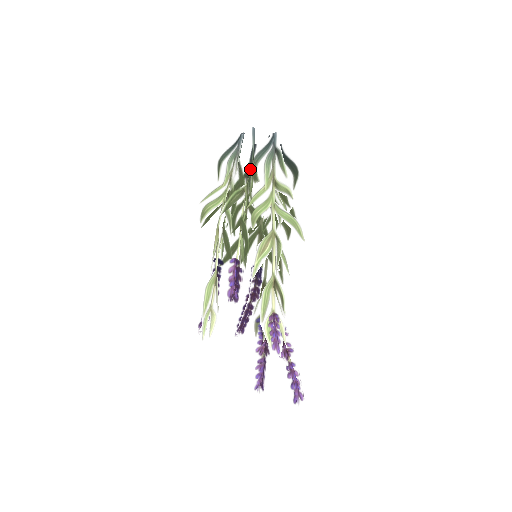
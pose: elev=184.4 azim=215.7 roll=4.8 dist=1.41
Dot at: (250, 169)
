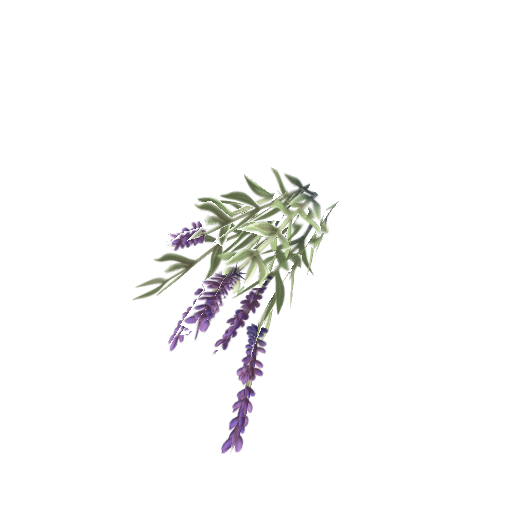
Dot at: (305, 238)
